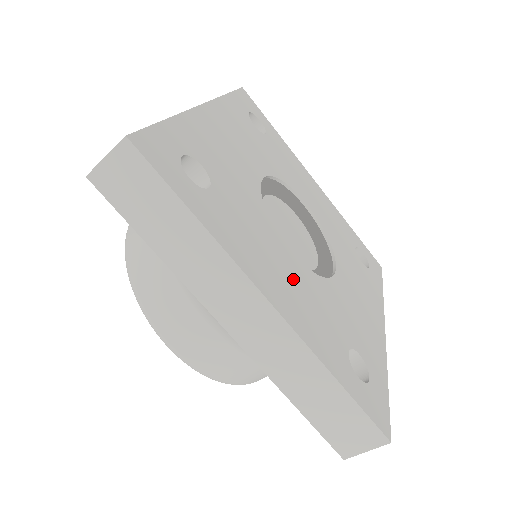
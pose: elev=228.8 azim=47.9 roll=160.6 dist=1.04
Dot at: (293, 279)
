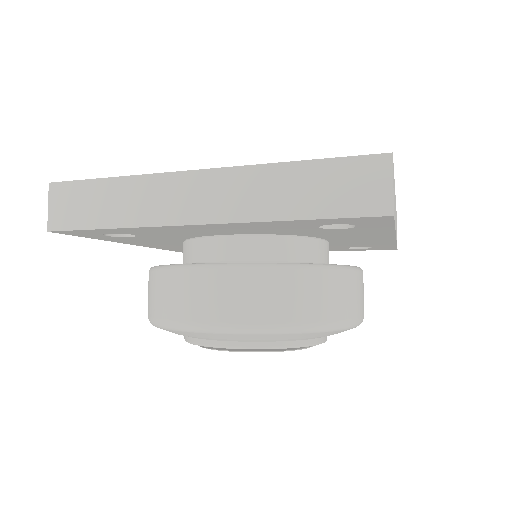
Dot at: occluded
